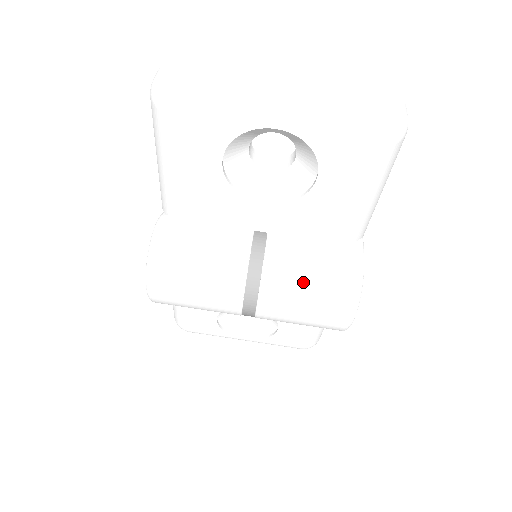
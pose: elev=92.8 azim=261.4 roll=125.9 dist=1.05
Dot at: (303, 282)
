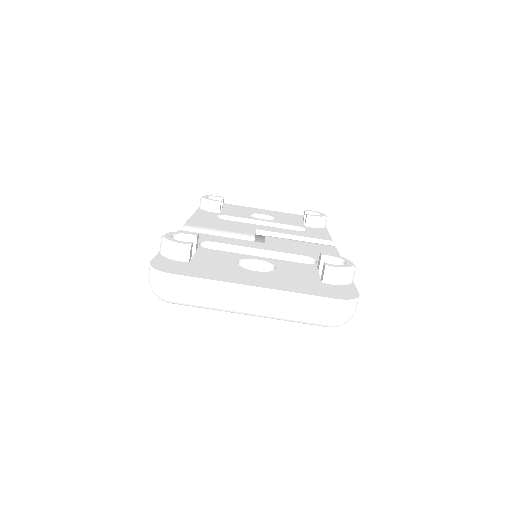
Dot at: occluded
